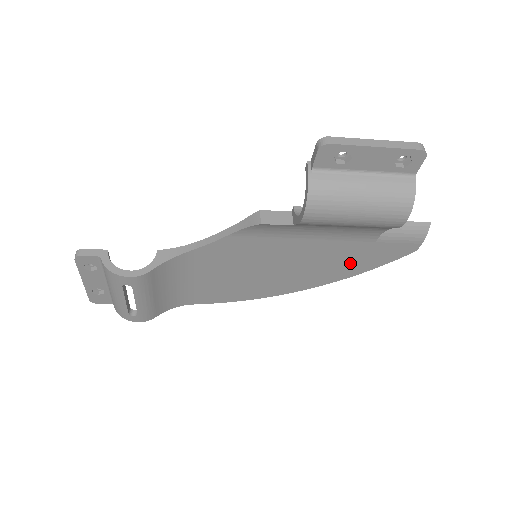
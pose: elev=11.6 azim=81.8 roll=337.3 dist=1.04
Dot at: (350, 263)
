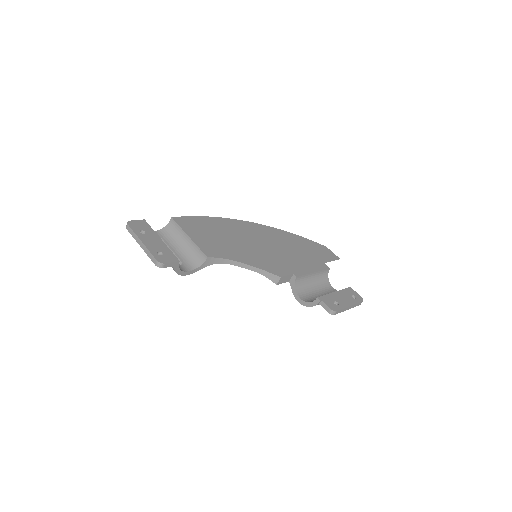
Dot at: occluded
